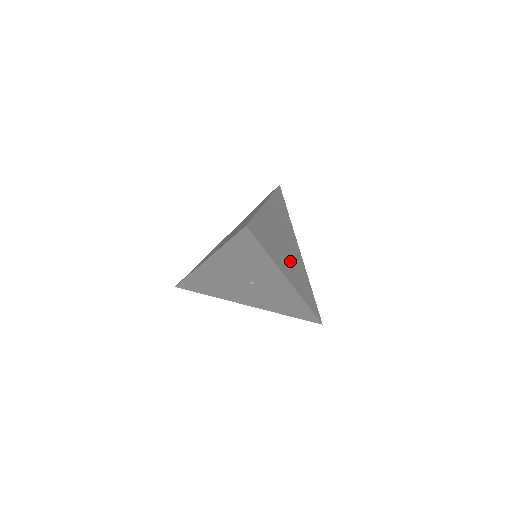
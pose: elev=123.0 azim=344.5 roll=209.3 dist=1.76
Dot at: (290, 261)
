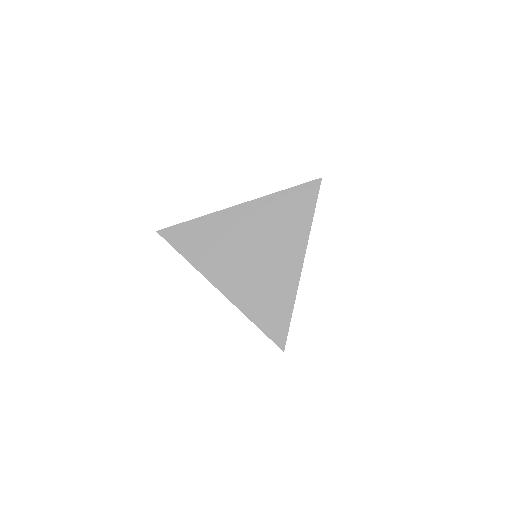
Dot at: occluded
